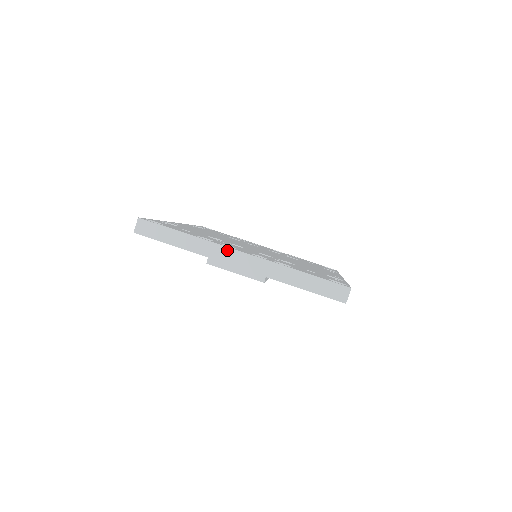
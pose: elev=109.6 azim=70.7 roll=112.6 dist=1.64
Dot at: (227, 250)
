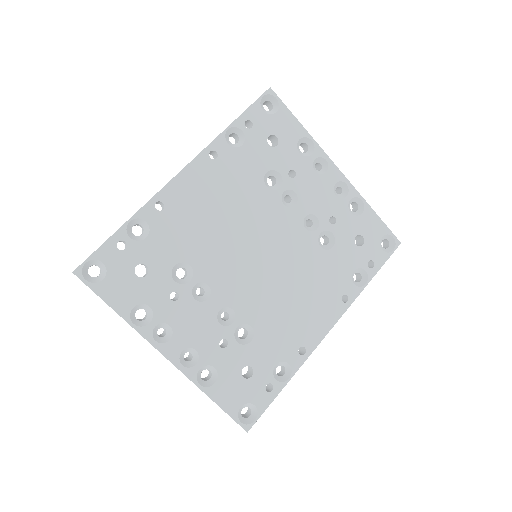
Dot at: (153, 346)
